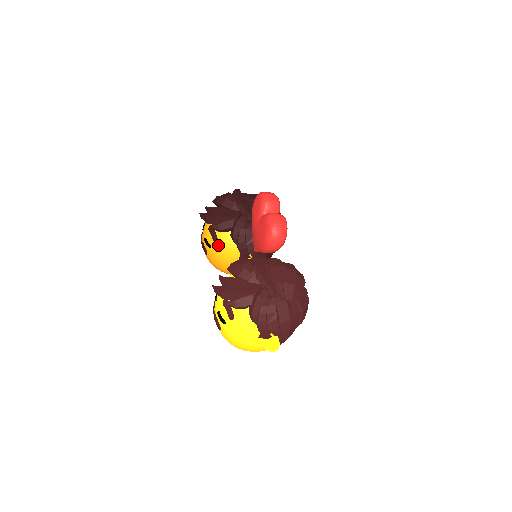
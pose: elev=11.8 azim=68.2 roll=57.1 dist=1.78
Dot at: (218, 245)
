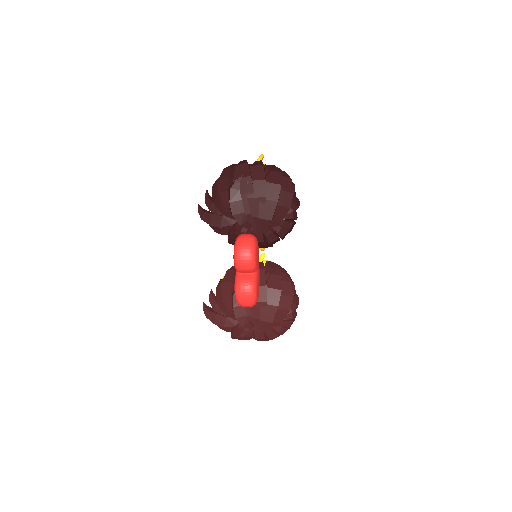
Dot at: occluded
